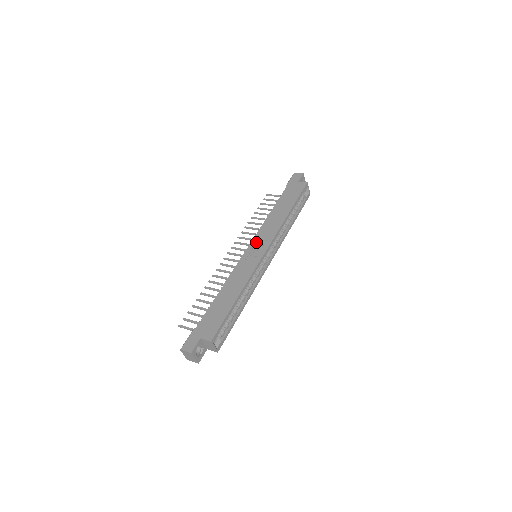
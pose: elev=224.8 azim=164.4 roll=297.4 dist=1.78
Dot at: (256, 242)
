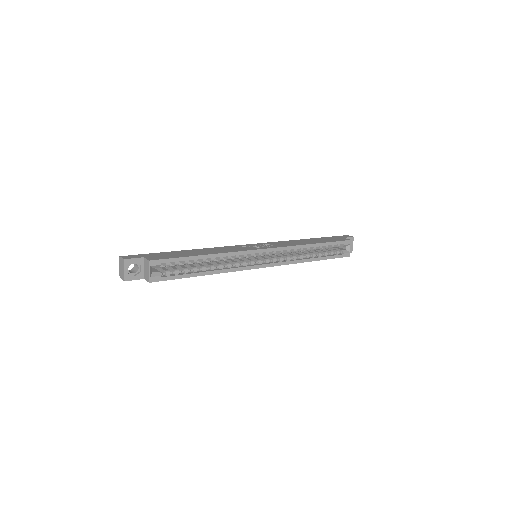
Dot at: (264, 244)
